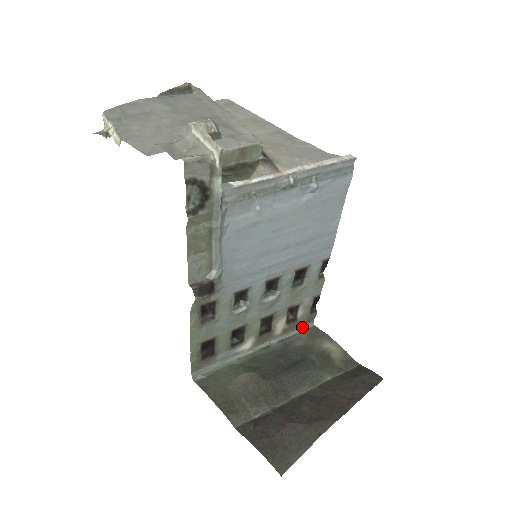
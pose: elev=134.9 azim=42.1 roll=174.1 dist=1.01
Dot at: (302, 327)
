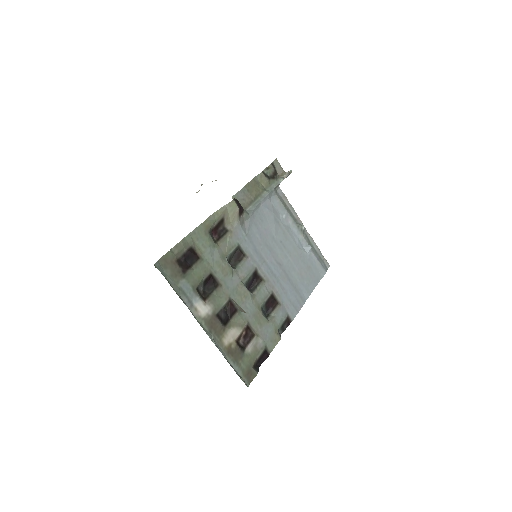
Dot at: (239, 374)
